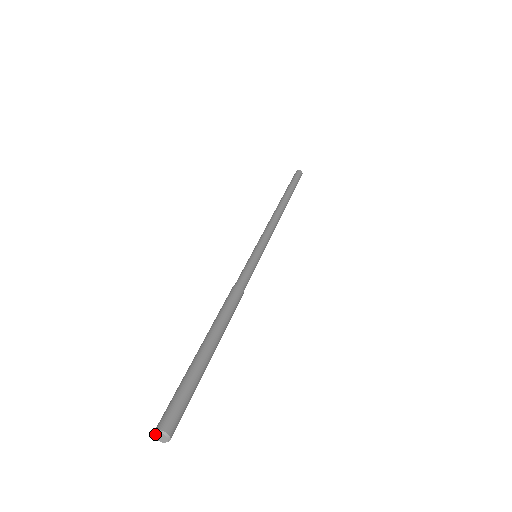
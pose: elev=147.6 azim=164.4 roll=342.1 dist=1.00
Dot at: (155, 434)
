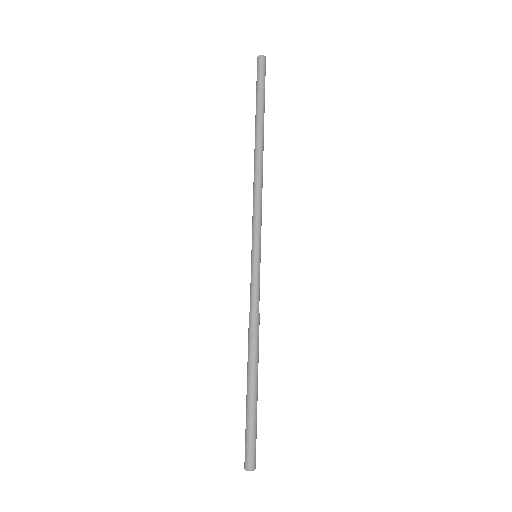
Dot at: (246, 469)
